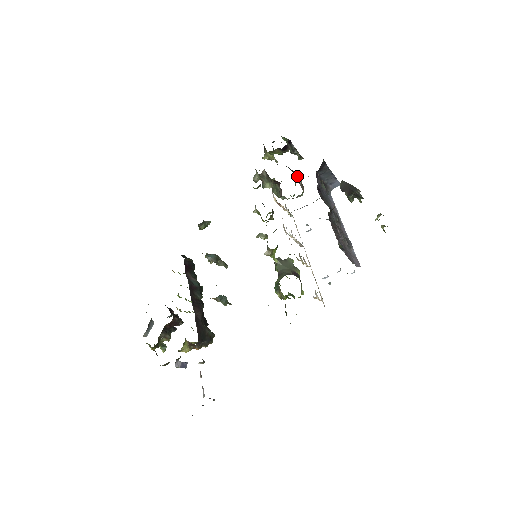
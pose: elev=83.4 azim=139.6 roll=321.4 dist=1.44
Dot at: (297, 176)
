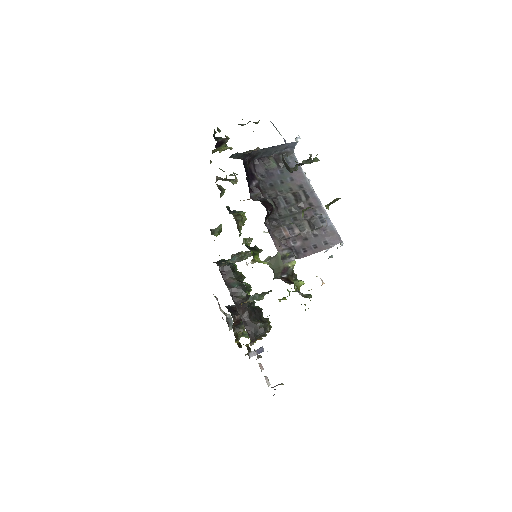
Dot at: occluded
